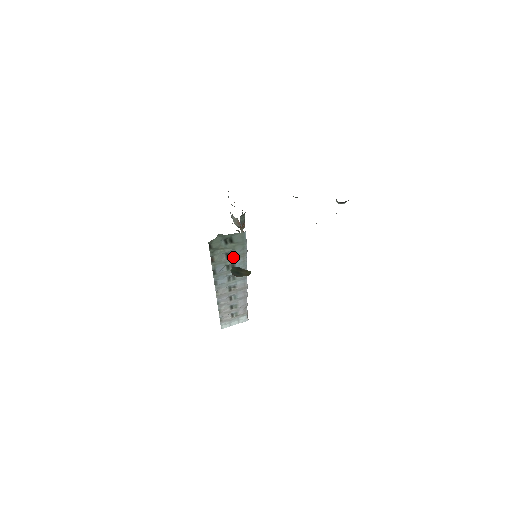
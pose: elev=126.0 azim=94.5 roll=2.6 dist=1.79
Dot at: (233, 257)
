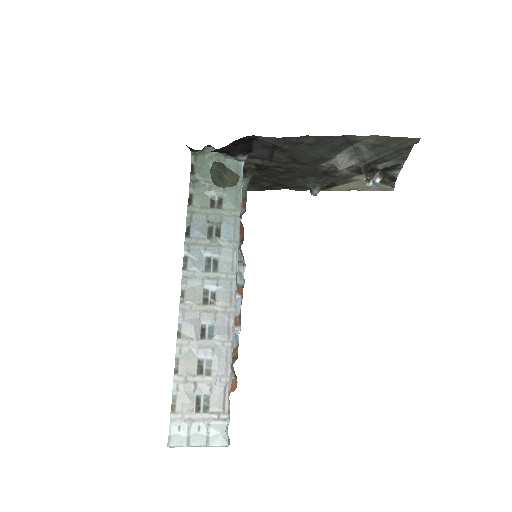
Dot at: (220, 210)
